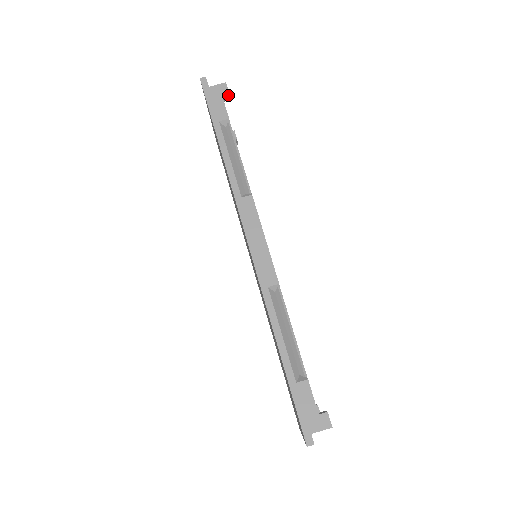
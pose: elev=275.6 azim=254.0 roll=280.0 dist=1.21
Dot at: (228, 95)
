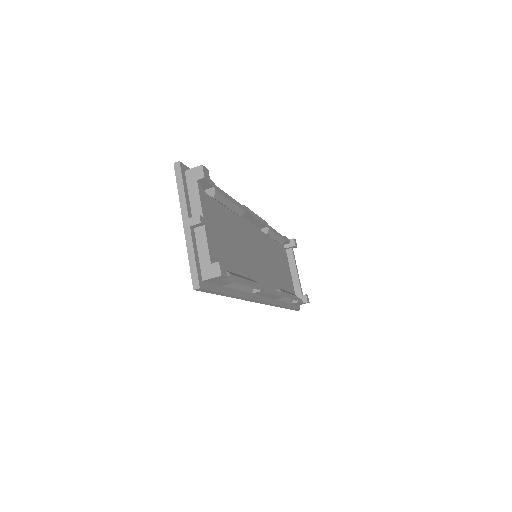
Dot at: (225, 273)
